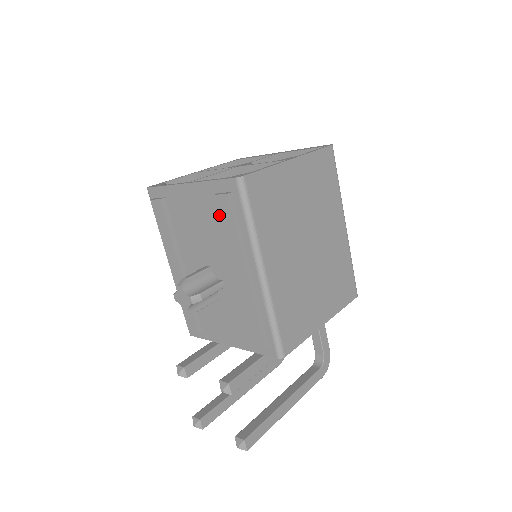
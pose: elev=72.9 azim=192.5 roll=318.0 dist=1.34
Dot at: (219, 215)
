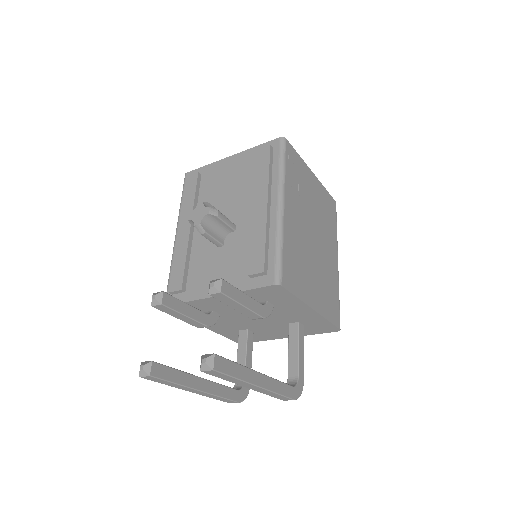
Dot at: (256, 163)
